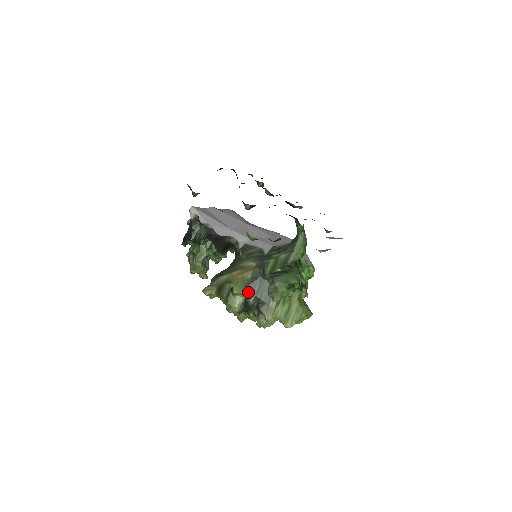
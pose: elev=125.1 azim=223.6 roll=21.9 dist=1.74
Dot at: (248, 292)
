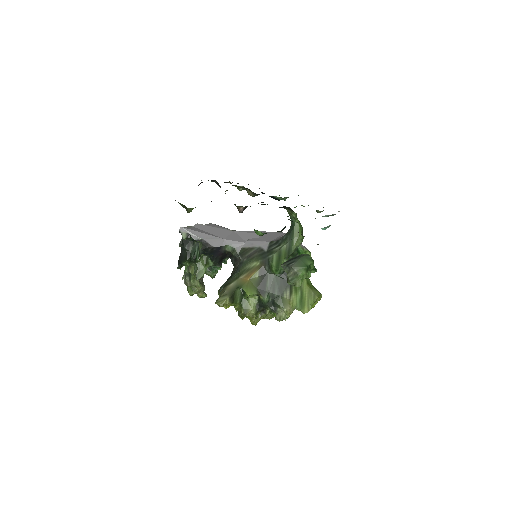
Dot at: (260, 291)
